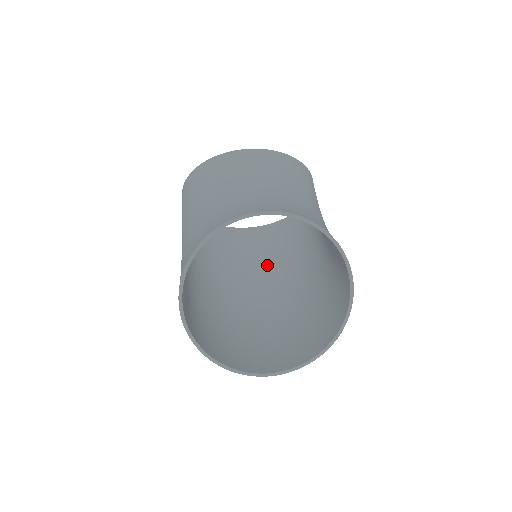
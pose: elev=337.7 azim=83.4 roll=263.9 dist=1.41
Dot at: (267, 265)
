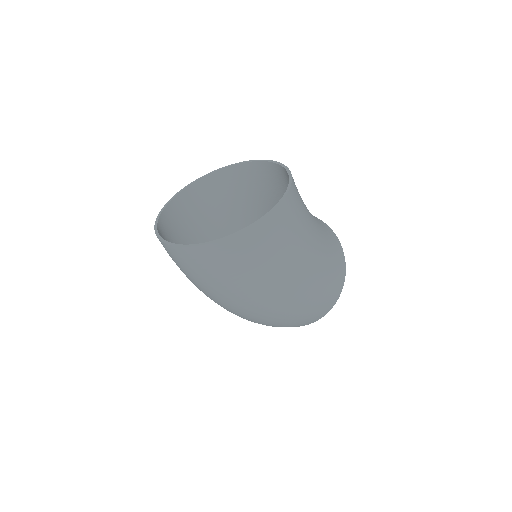
Dot at: occluded
